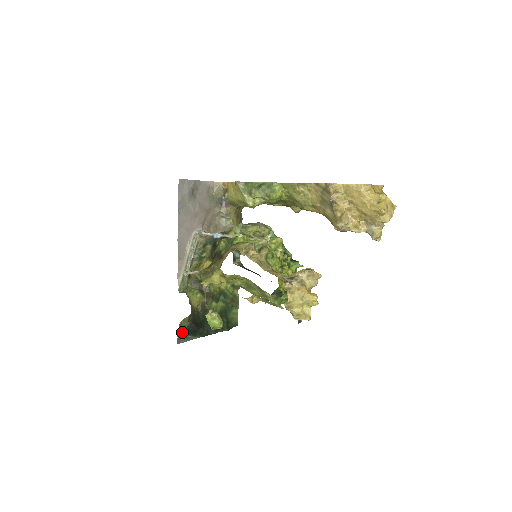
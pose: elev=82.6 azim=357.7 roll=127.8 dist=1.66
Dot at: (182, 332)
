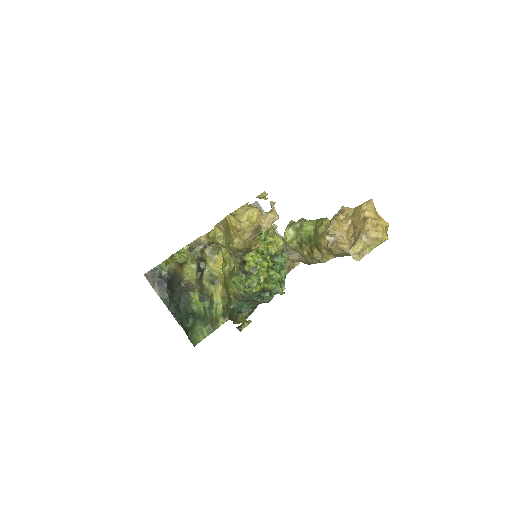
Dot at: (156, 273)
